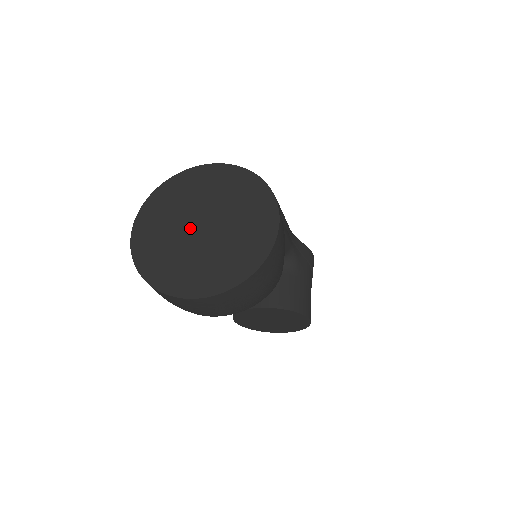
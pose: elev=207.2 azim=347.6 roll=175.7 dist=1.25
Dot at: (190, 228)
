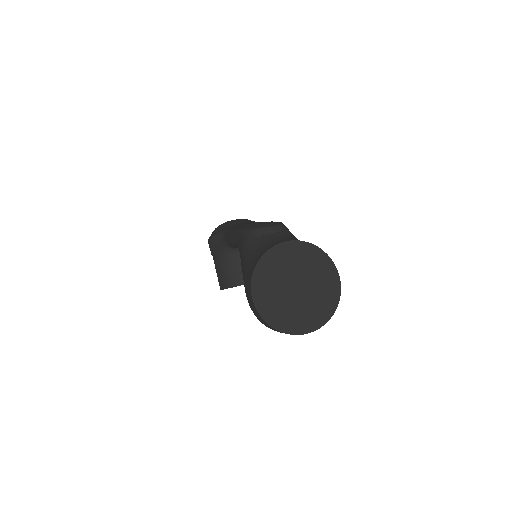
Dot at: (290, 290)
